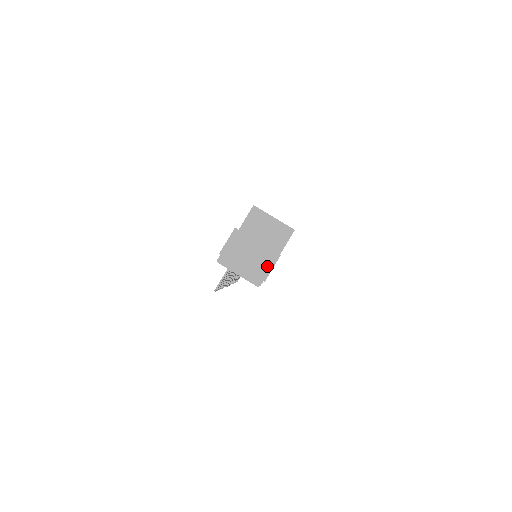
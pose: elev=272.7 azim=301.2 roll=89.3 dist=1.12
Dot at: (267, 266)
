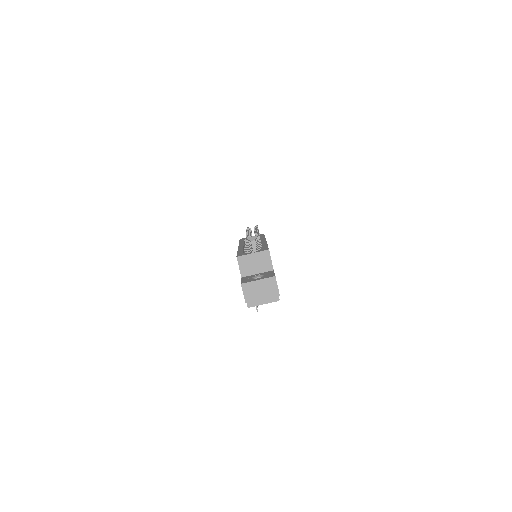
Dot at: (274, 287)
